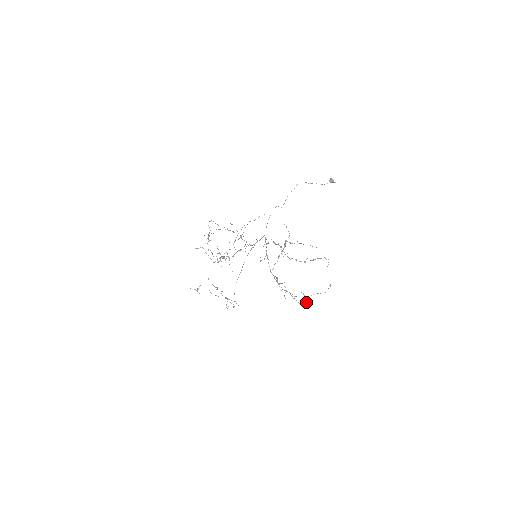
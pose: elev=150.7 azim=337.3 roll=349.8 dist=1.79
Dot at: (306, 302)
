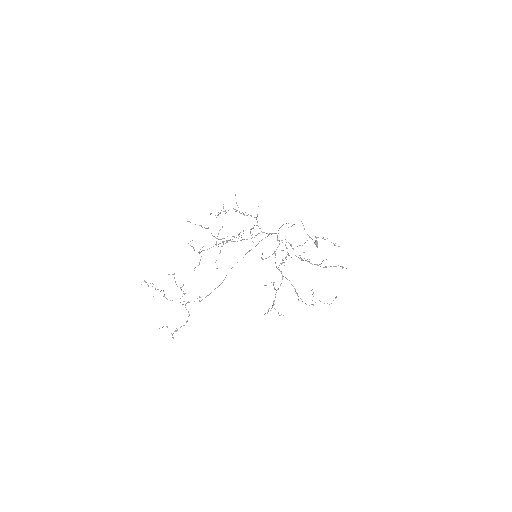
Dot at: (313, 304)
